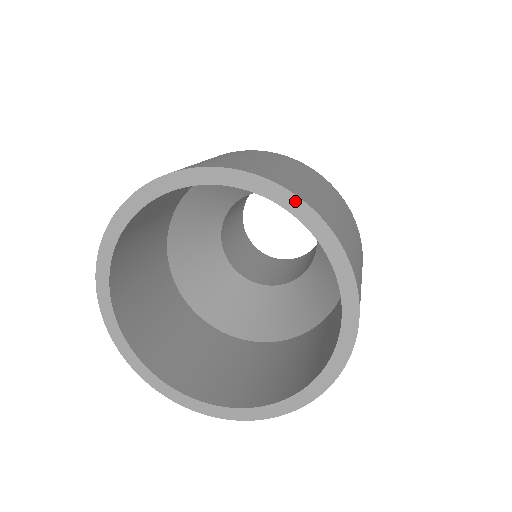
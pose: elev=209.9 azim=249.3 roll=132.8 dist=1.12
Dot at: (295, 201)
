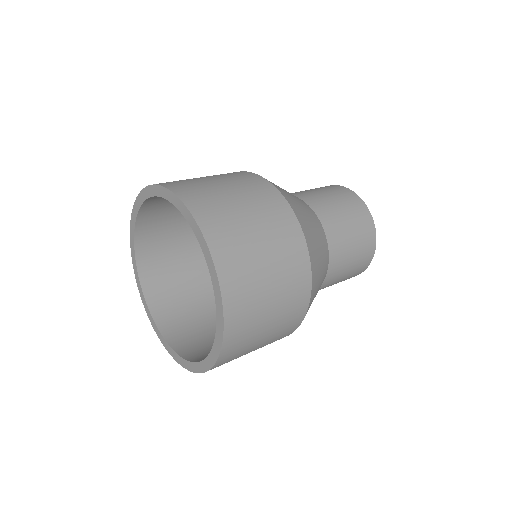
Dot at: (171, 195)
